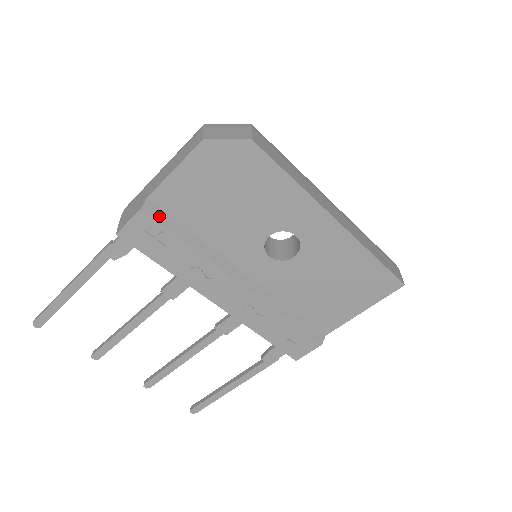
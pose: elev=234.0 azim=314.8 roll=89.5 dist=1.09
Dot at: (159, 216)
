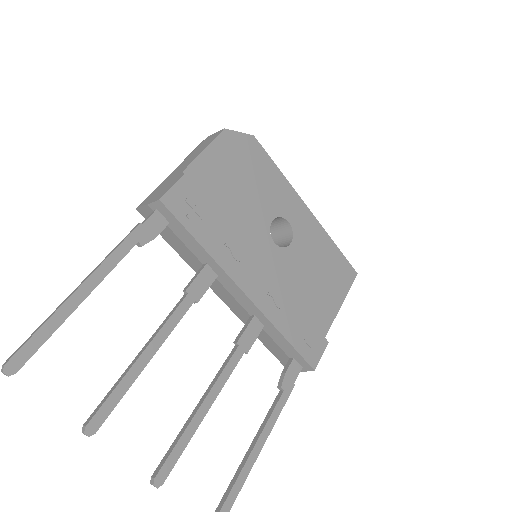
Dot at: (195, 187)
